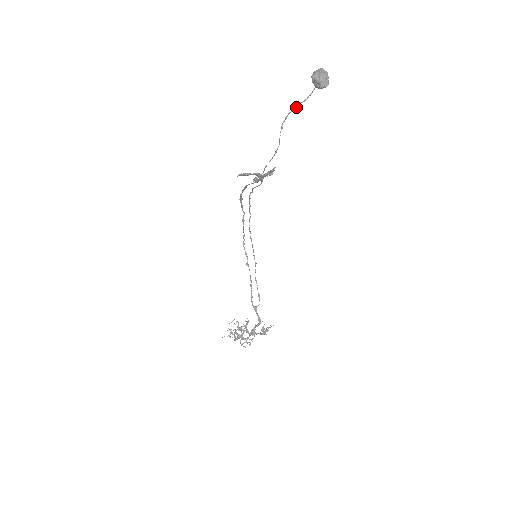
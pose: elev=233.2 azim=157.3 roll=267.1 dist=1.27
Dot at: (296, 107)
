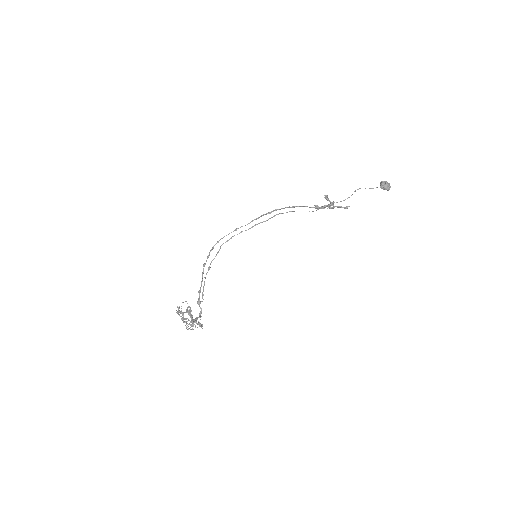
Dot at: occluded
